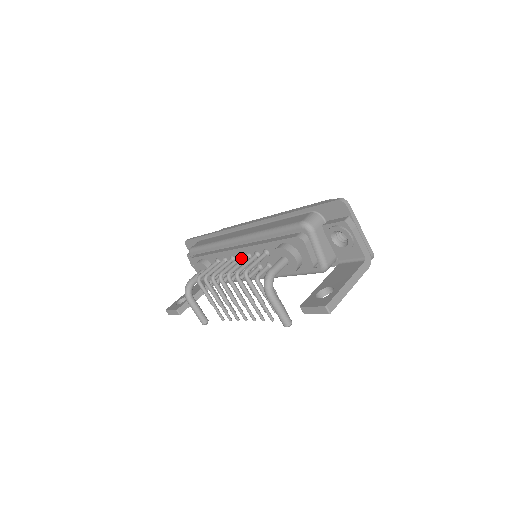
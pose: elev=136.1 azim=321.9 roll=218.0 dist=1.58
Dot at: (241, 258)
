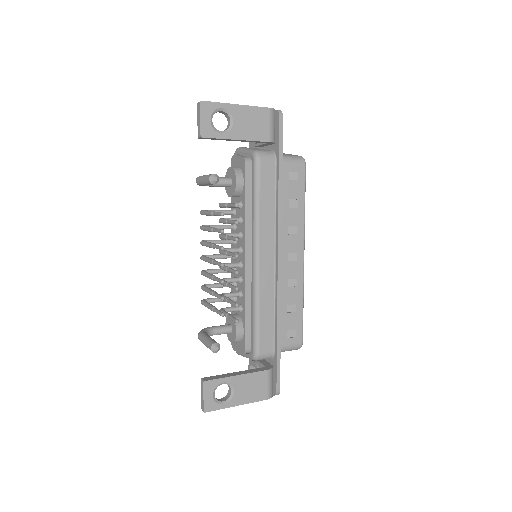
Dot at: occluded
